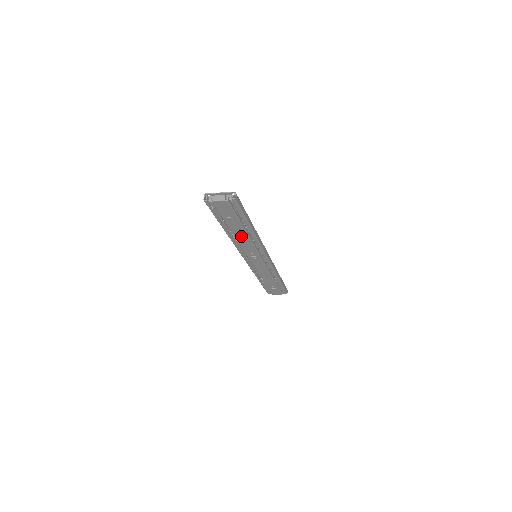
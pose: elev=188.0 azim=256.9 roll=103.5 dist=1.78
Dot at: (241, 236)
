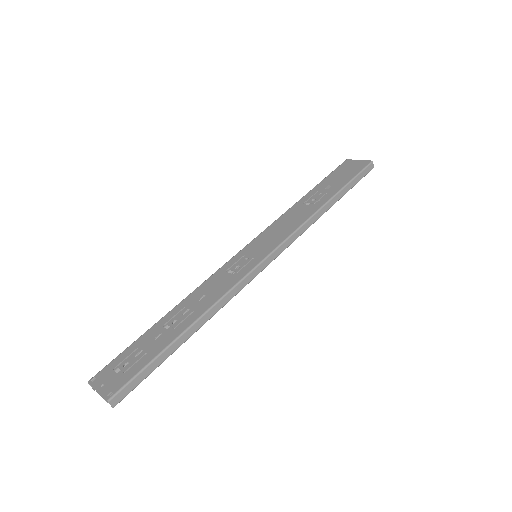
Dot at: occluded
